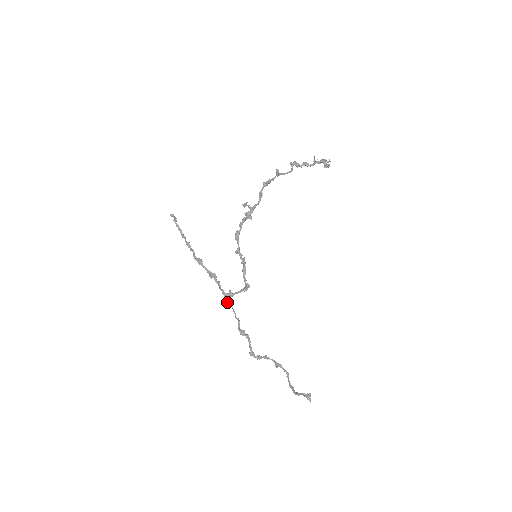
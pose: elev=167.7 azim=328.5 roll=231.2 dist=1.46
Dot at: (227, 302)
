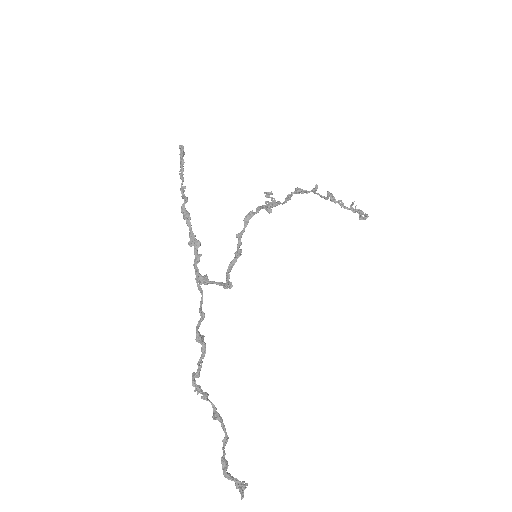
Dot at: (197, 286)
